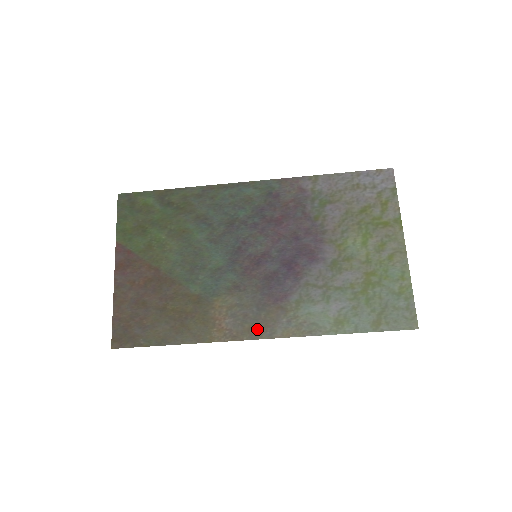
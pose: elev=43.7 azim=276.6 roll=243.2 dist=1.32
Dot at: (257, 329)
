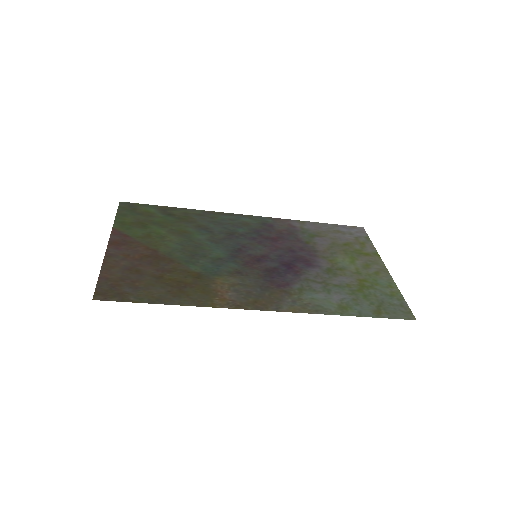
Dot at: (262, 303)
